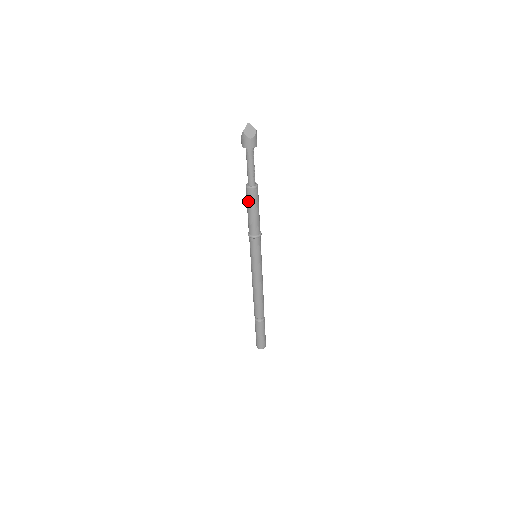
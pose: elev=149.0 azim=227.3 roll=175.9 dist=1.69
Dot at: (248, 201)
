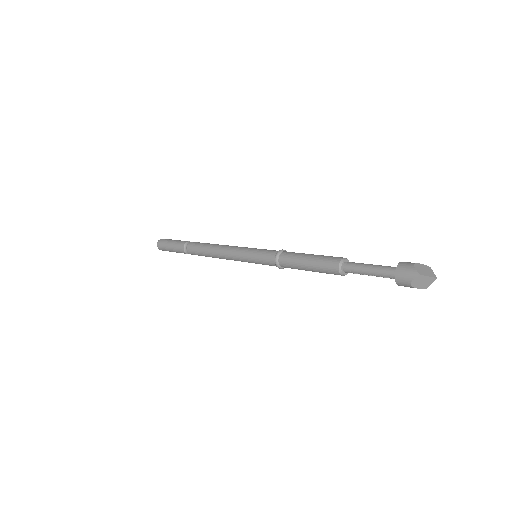
Dot at: (321, 262)
